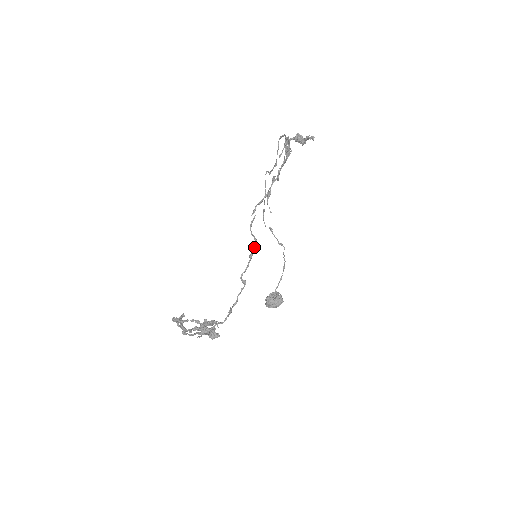
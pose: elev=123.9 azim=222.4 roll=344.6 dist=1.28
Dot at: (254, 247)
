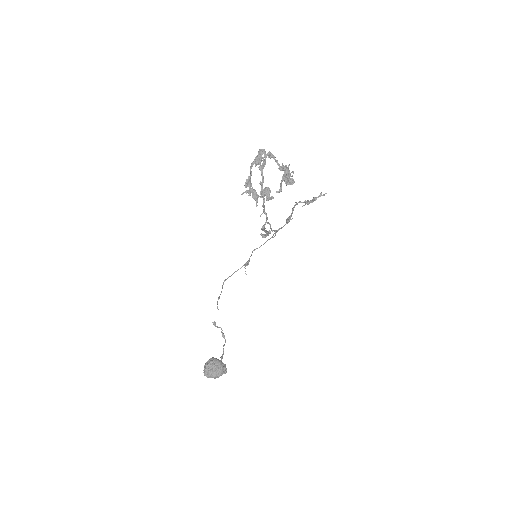
Dot at: (268, 234)
